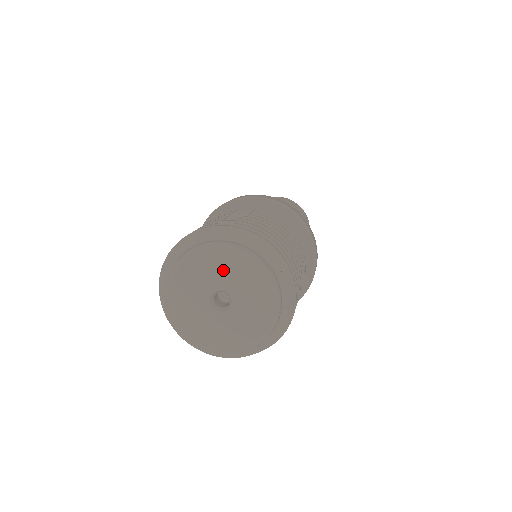
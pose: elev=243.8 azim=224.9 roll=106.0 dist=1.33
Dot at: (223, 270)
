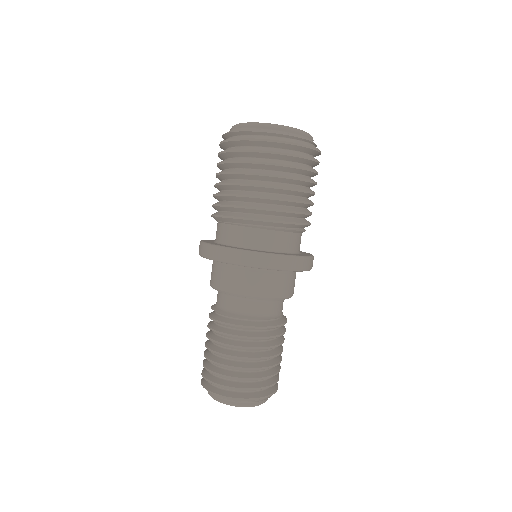
Dot at: occluded
